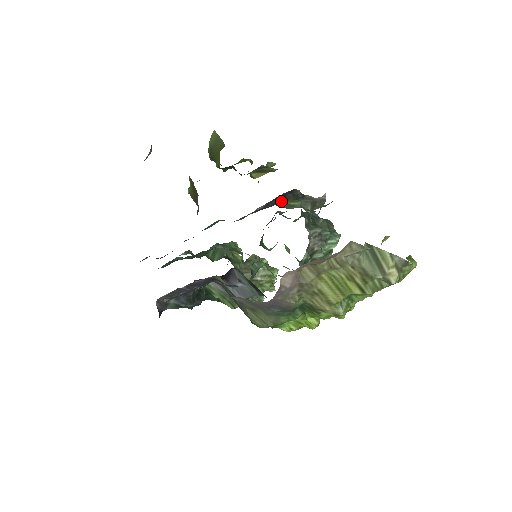
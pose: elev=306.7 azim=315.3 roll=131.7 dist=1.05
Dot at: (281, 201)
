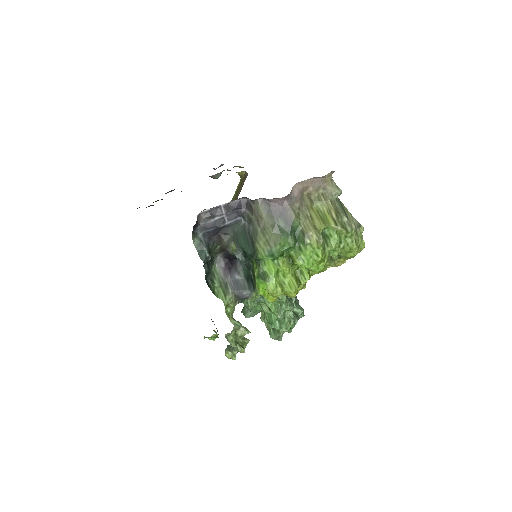
Dot at: occluded
